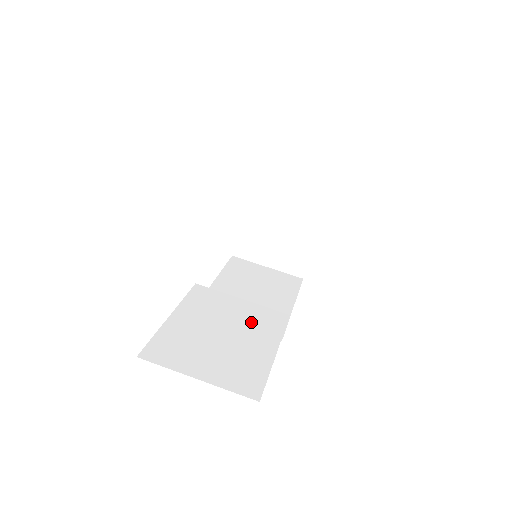
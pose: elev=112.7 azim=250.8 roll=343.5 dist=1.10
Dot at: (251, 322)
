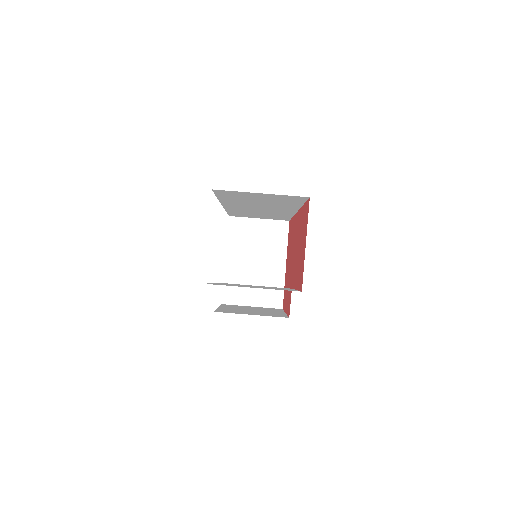
Dot at: occluded
